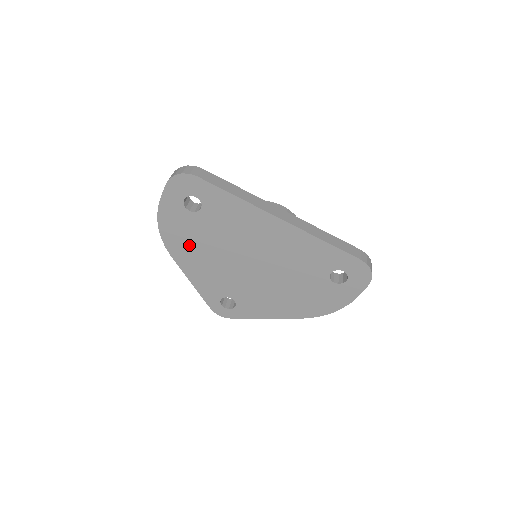
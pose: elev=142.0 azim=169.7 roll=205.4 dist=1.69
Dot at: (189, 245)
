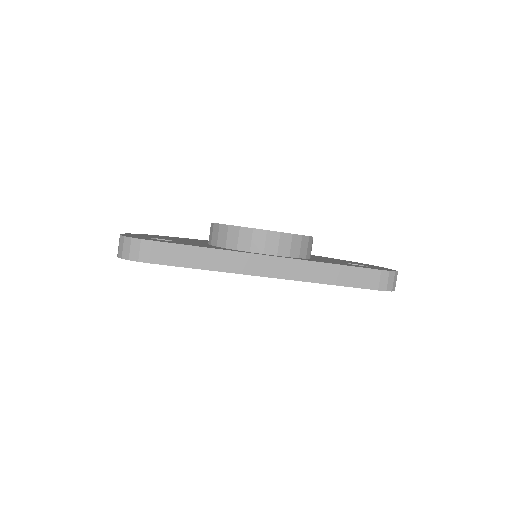
Dot at: occluded
